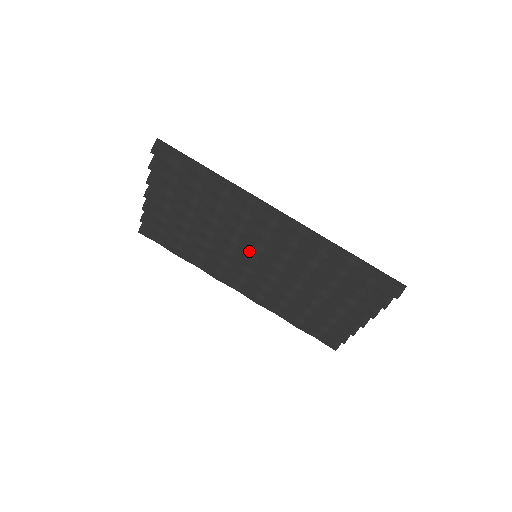
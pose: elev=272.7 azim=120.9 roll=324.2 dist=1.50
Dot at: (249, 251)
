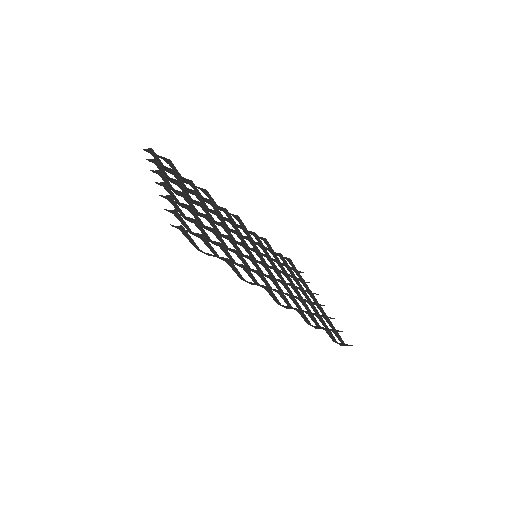
Dot at: occluded
